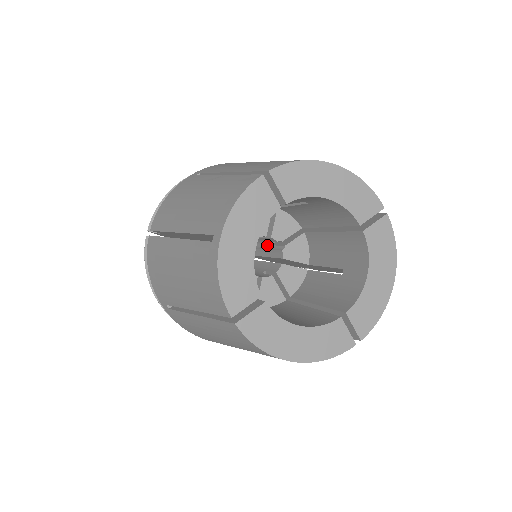
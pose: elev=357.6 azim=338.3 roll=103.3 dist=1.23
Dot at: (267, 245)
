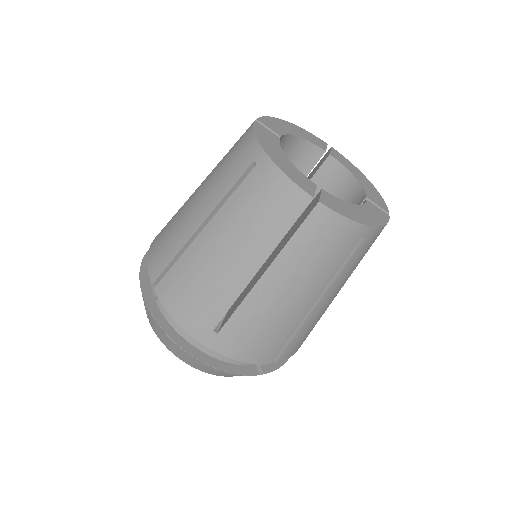
Dot at: occluded
